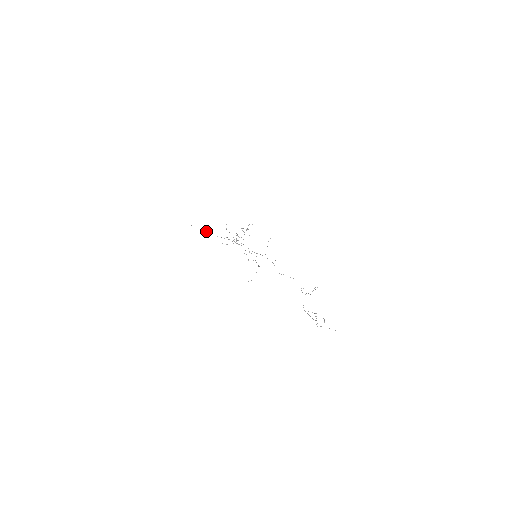
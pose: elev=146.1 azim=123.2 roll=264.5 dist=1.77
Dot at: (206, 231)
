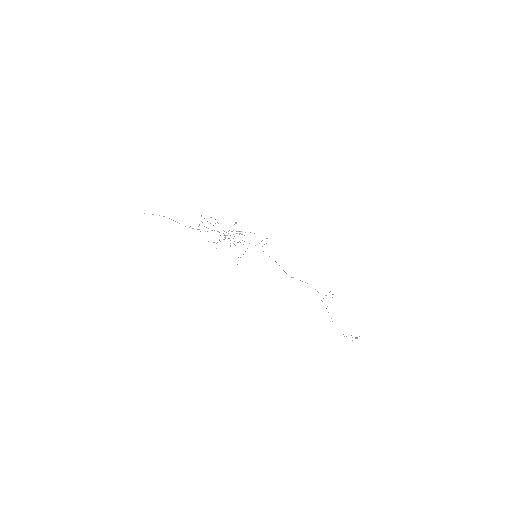
Dot at: occluded
